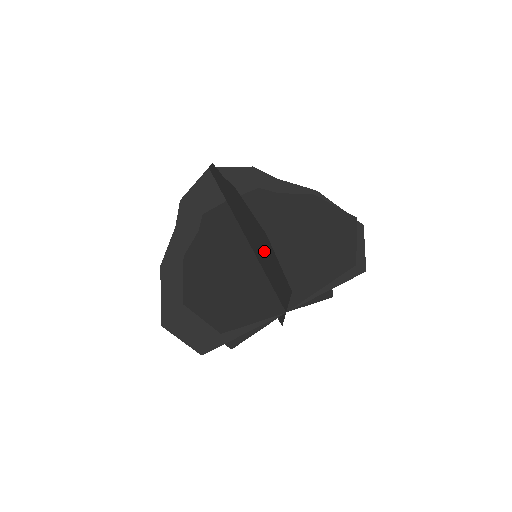
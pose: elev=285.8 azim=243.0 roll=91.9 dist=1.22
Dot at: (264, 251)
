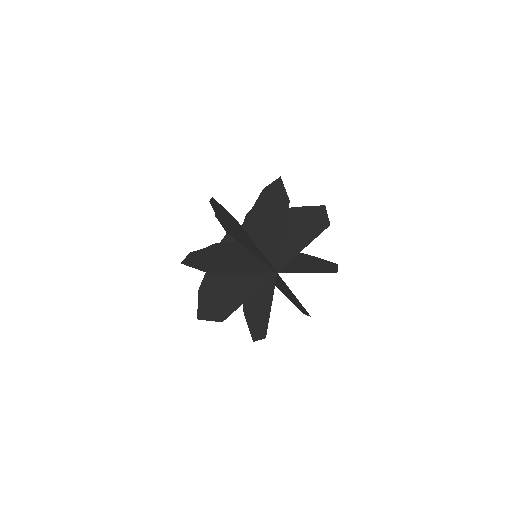
Dot at: (234, 226)
